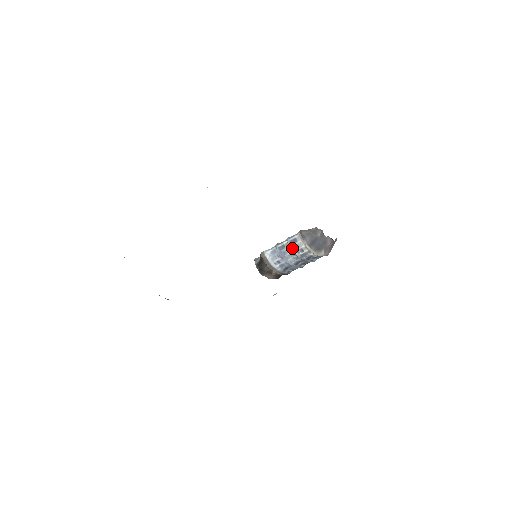
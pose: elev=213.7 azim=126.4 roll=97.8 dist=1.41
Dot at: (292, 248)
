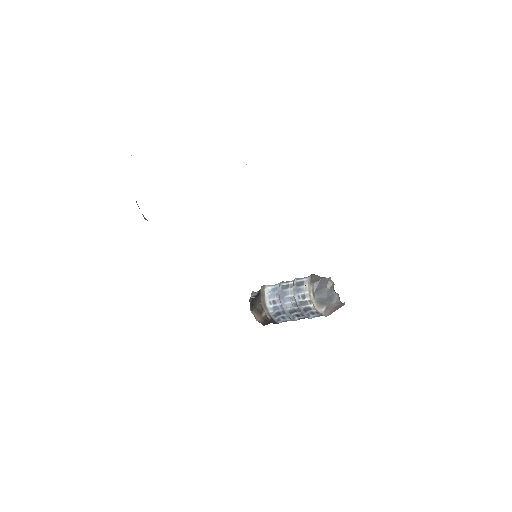
Dot at: (295, 290)
